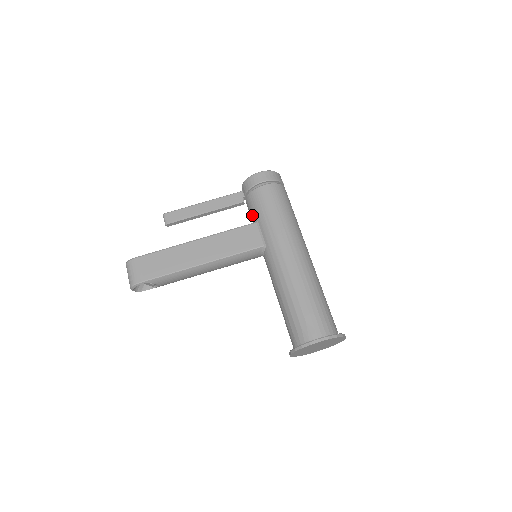
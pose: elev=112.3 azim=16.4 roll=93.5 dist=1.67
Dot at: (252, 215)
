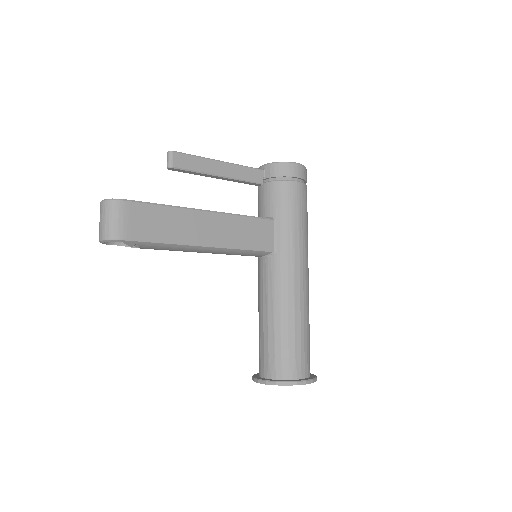
Dot at: (269, 207)
